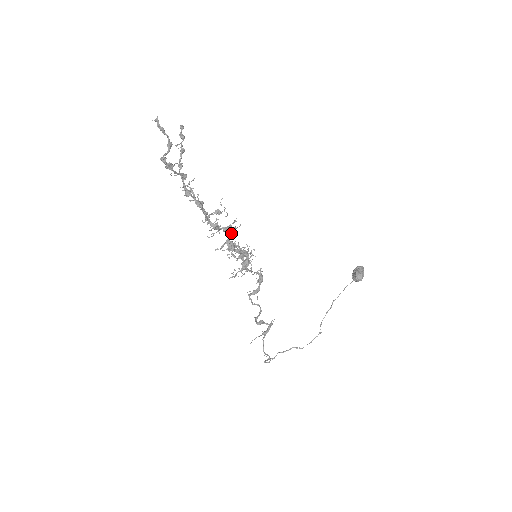
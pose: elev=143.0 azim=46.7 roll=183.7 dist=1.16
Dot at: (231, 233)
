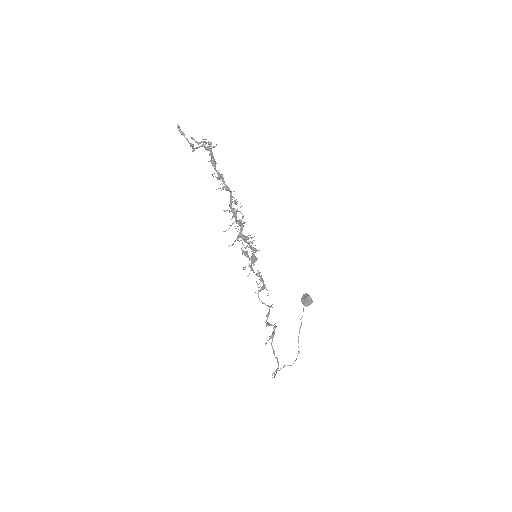
Dot at: occluded
